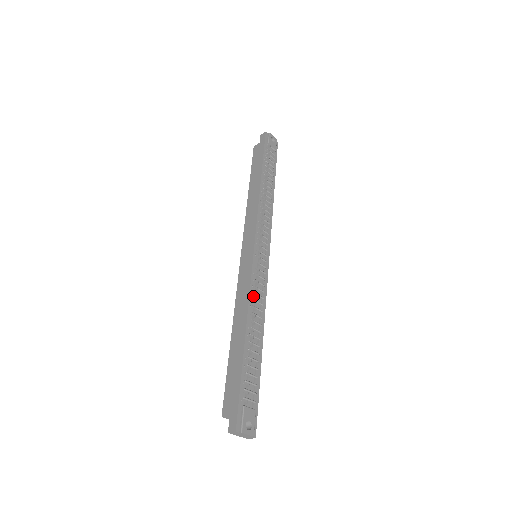
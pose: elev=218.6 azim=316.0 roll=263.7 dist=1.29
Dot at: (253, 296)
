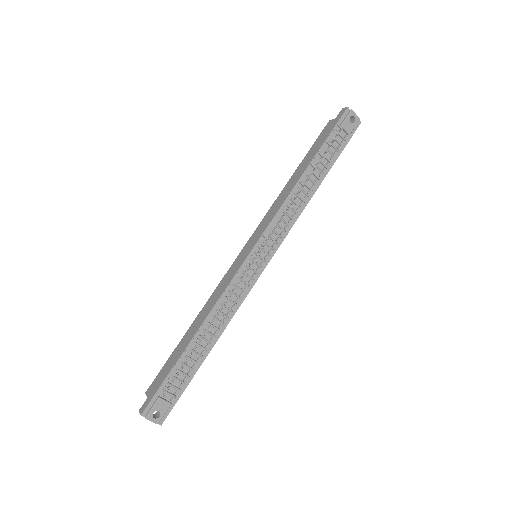
Dot at: (224, 300)
